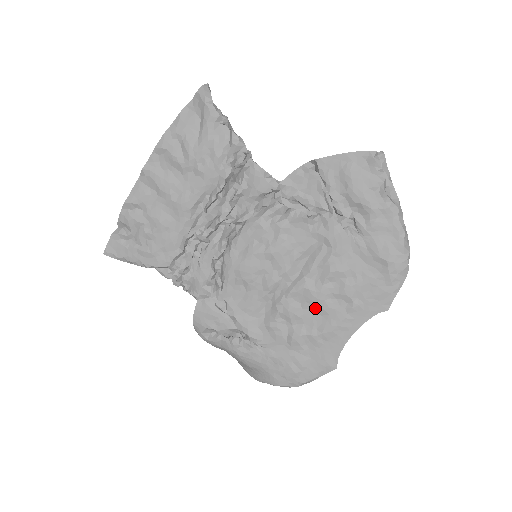
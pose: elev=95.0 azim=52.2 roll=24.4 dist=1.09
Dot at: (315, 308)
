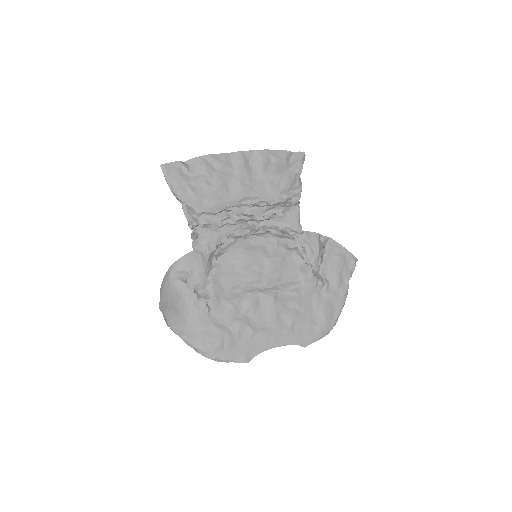
Dot at: (267, 314)
